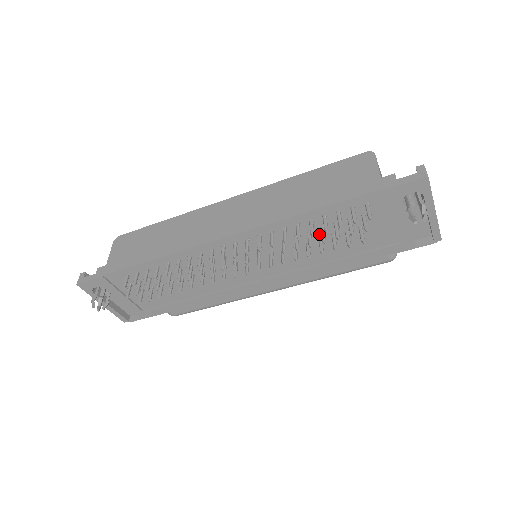
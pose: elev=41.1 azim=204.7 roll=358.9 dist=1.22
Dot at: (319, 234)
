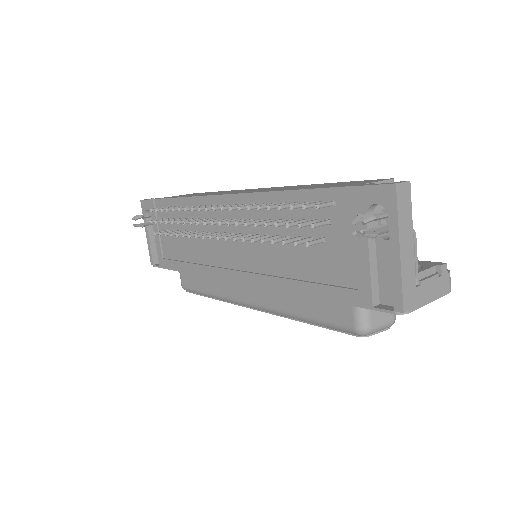
Dot at: (288, 229)
